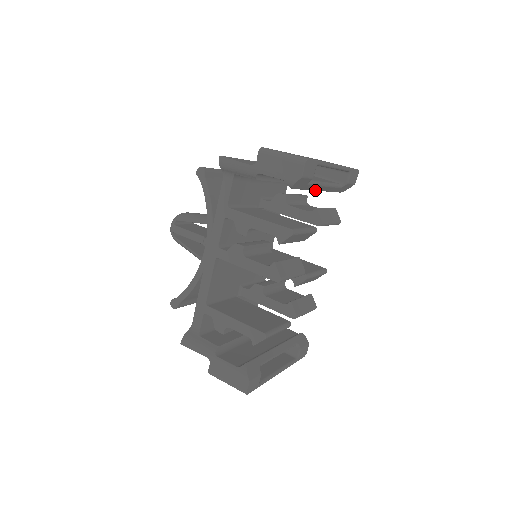
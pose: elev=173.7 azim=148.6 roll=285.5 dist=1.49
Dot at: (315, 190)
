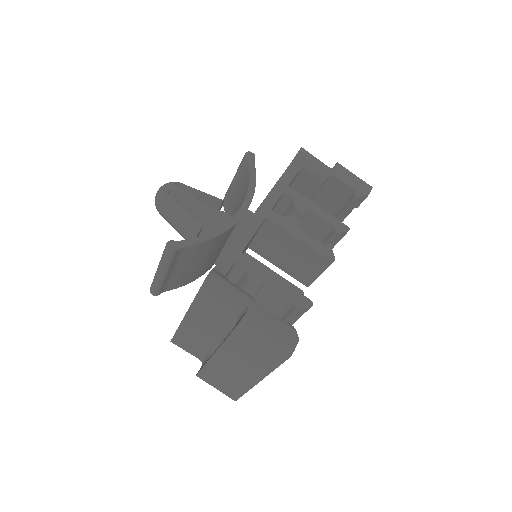
Dot at: occluded
